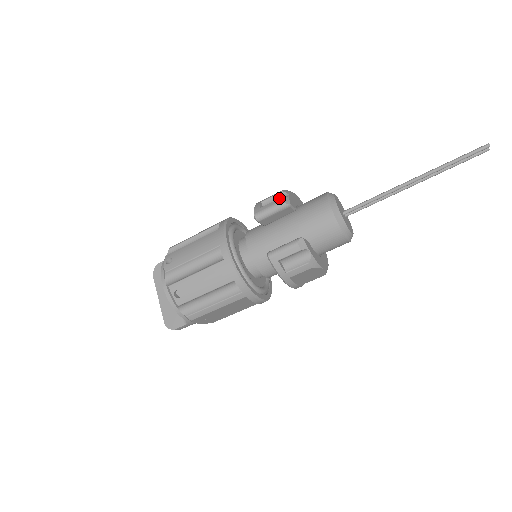
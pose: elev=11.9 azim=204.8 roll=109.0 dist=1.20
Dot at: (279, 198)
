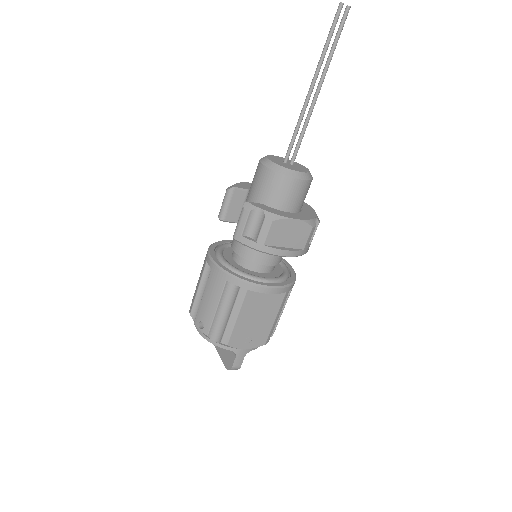
Dot at: (226, 190)
